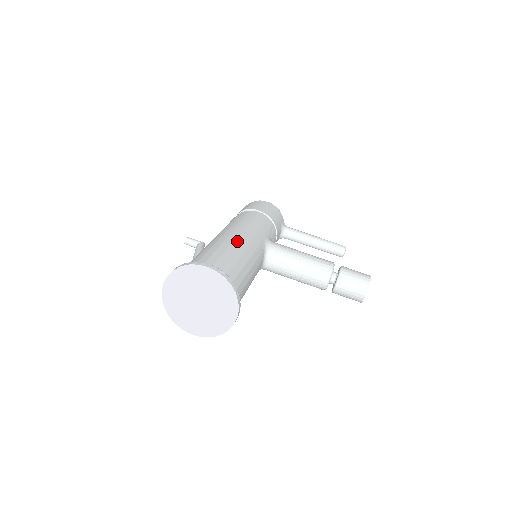
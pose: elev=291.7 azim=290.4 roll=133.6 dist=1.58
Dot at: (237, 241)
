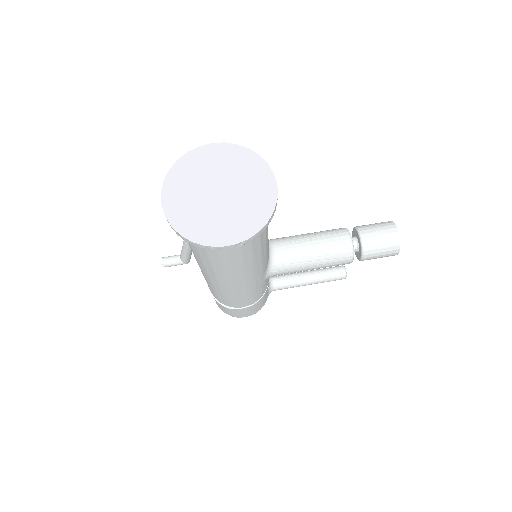
Dot at: occluded
